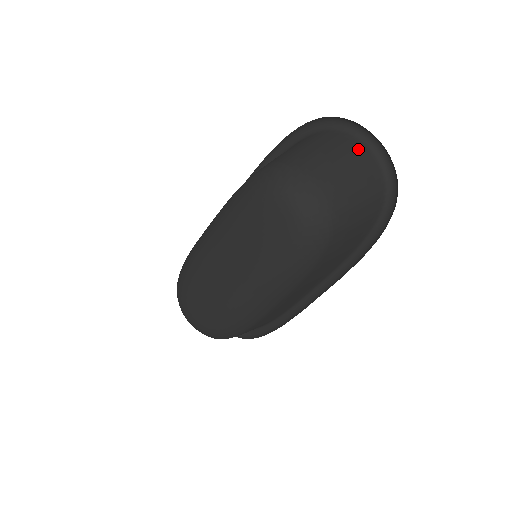
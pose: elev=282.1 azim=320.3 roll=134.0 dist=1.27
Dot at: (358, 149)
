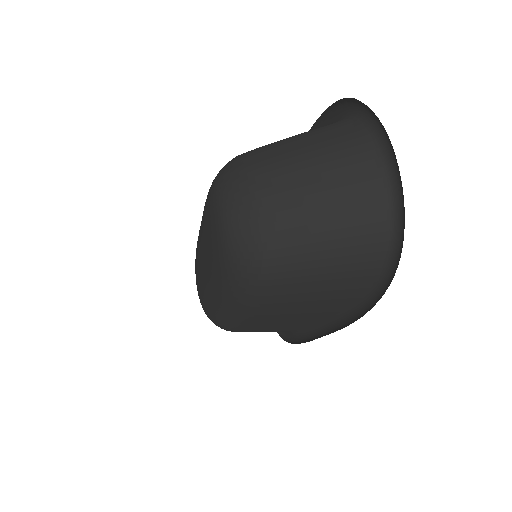
Dot at: (363, 165)
